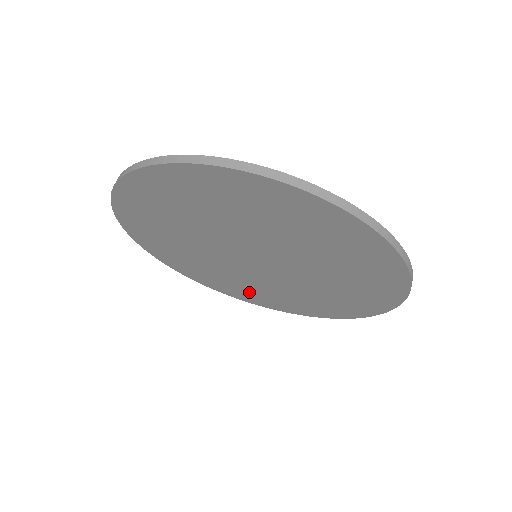
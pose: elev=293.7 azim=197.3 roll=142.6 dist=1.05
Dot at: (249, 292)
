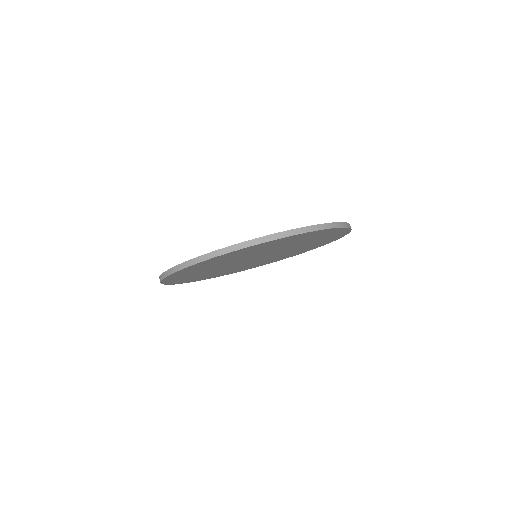
Dot at: occluded
